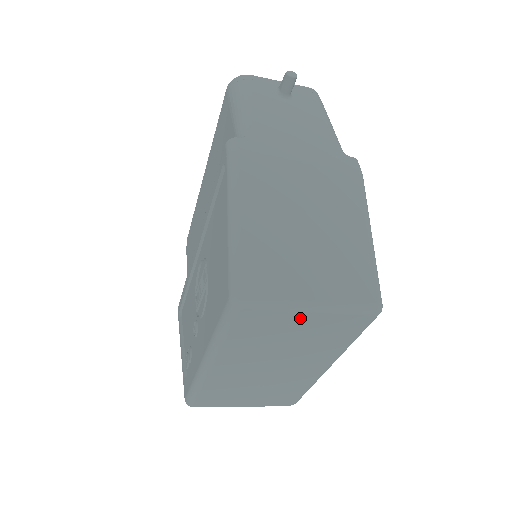
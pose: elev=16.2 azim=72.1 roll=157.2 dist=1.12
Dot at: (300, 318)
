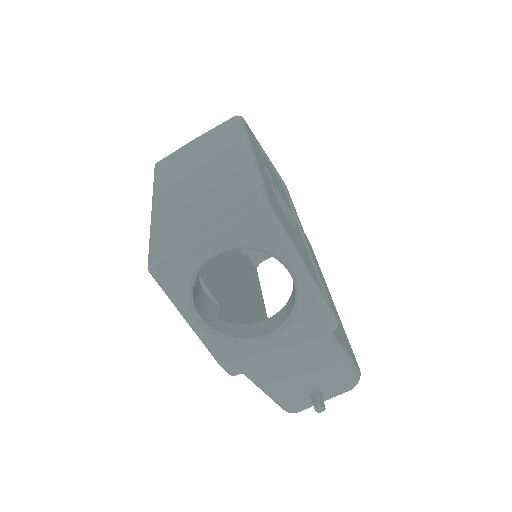
Dot at: (191, 145)
